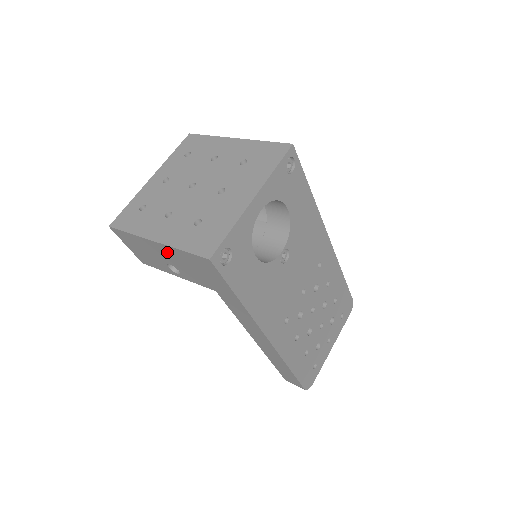
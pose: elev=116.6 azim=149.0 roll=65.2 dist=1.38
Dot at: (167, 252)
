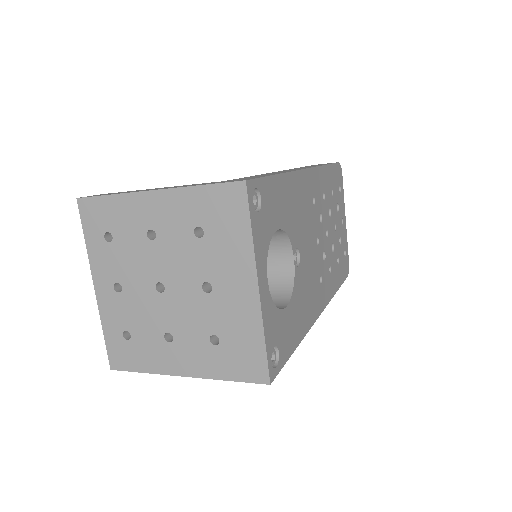
Dot at: occluded
